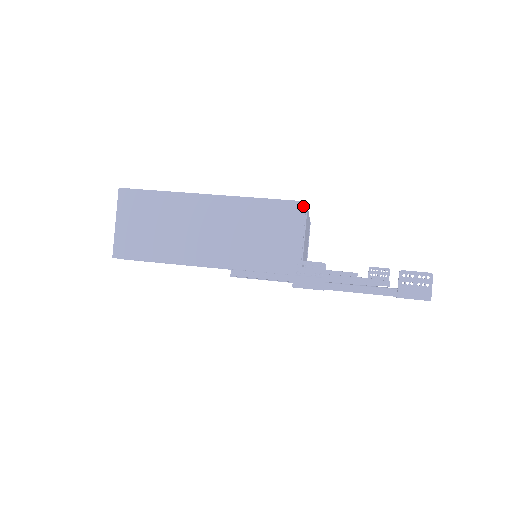
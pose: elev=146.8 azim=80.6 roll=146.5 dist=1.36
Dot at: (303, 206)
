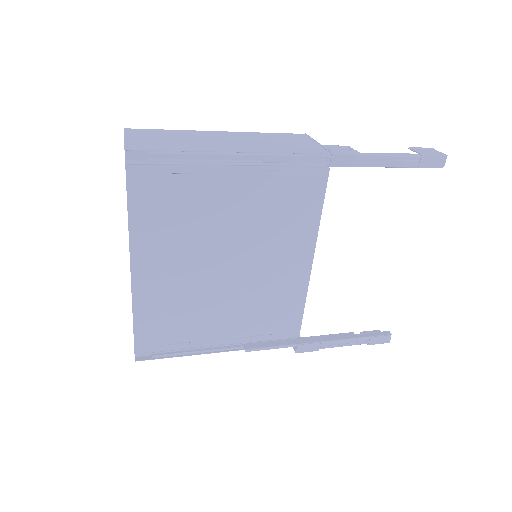
Dot at: (305, 135)
